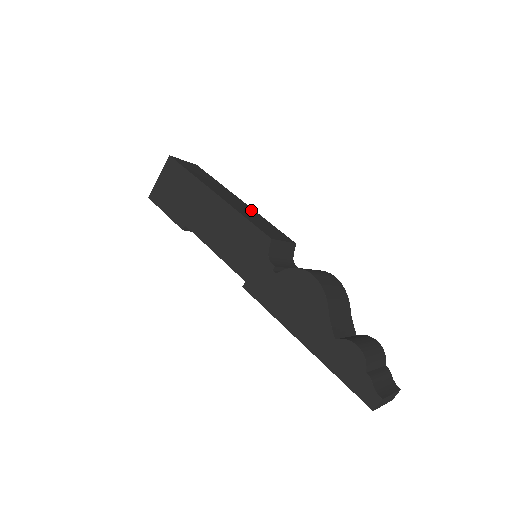
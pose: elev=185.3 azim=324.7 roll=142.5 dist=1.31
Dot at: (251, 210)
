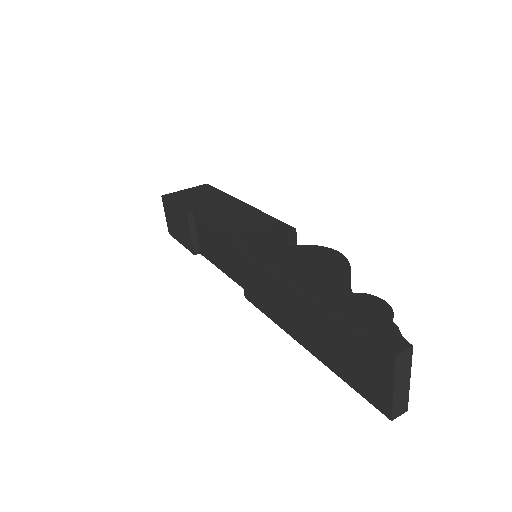
Dot at: occluded
